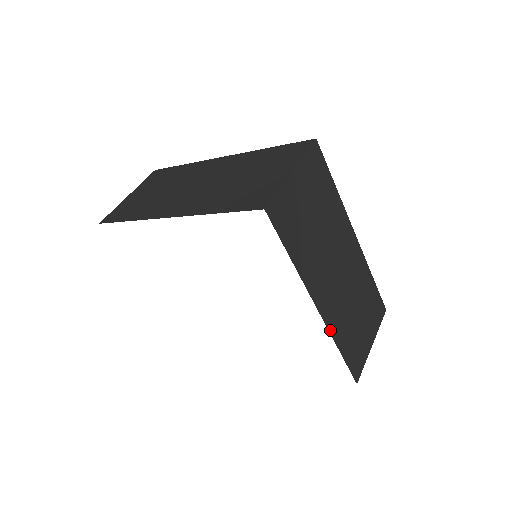
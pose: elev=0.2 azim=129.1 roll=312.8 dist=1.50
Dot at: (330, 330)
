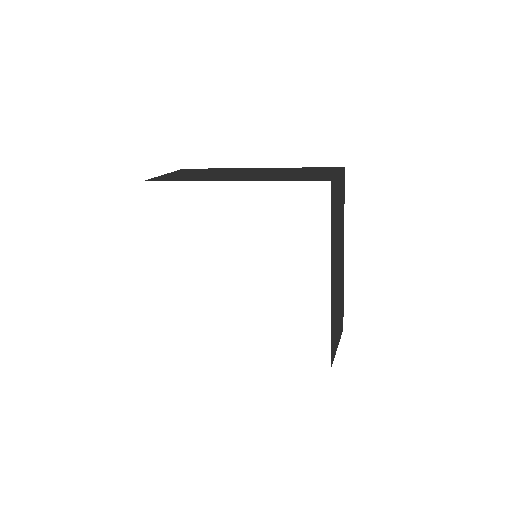
Dot at: (331, 305)
